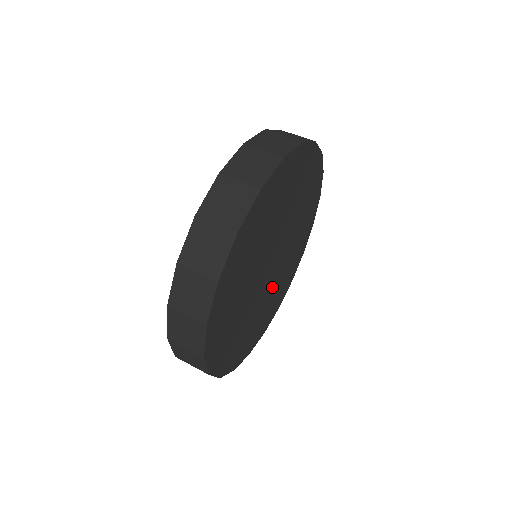
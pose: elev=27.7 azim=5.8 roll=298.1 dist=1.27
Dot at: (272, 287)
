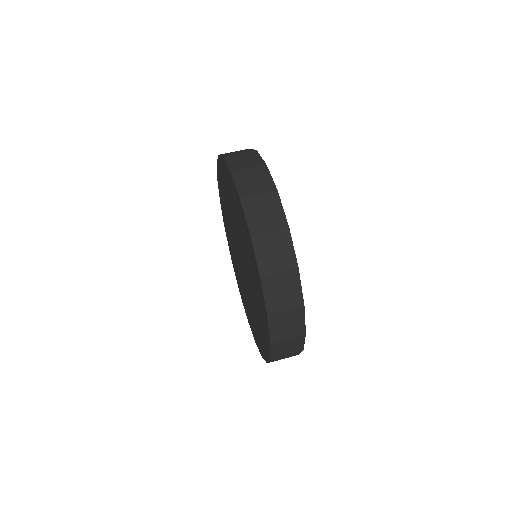
Dot at: occluded
